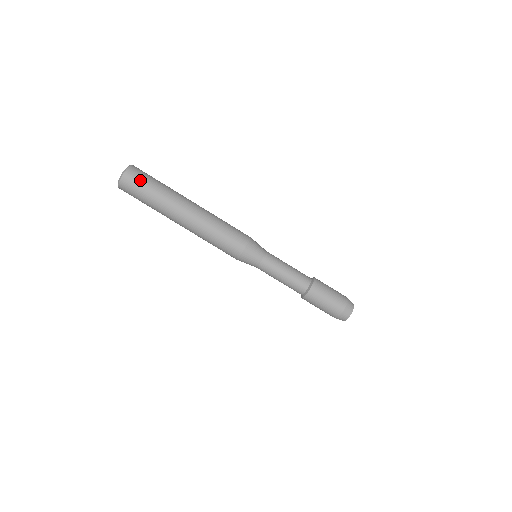
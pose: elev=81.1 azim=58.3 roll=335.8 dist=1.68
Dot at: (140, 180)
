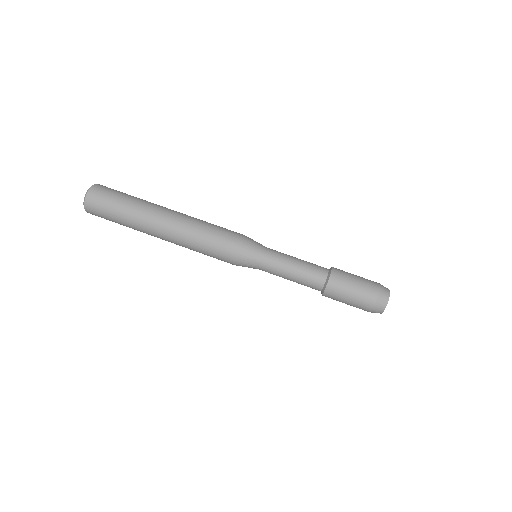
Dot at: (104, 201)
